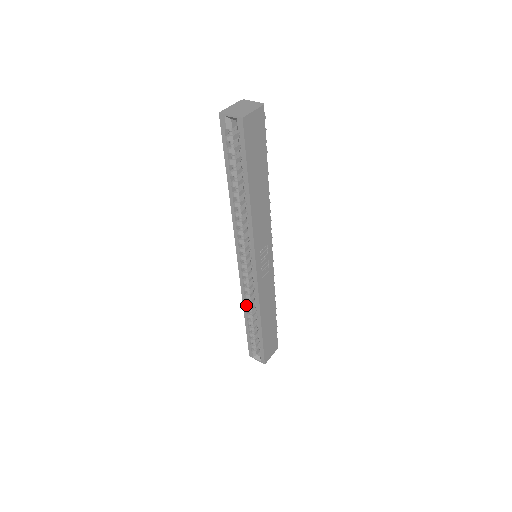
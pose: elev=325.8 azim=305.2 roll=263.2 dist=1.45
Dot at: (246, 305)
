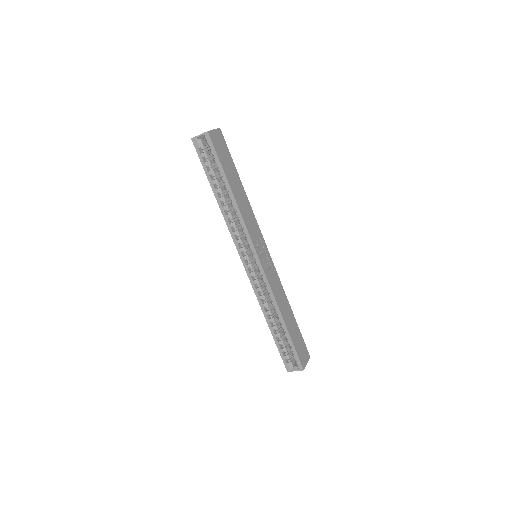
Dot at: (264, 309)
